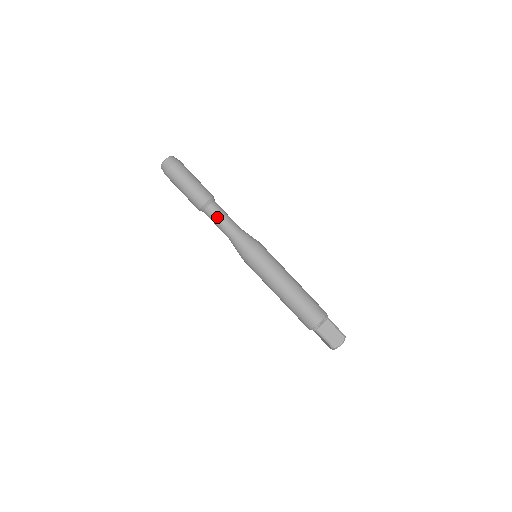
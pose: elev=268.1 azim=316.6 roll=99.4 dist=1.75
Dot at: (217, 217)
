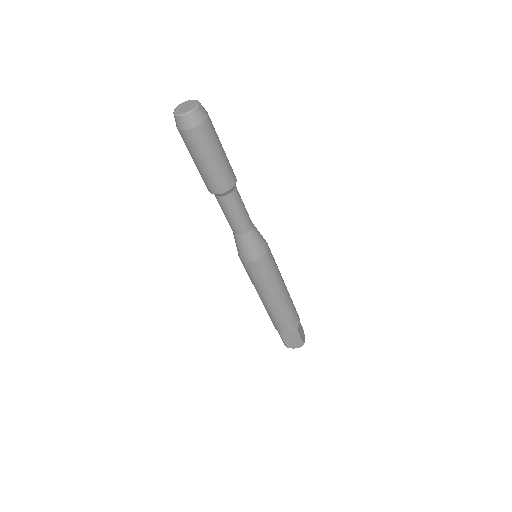
Dot at: (227, 211)
